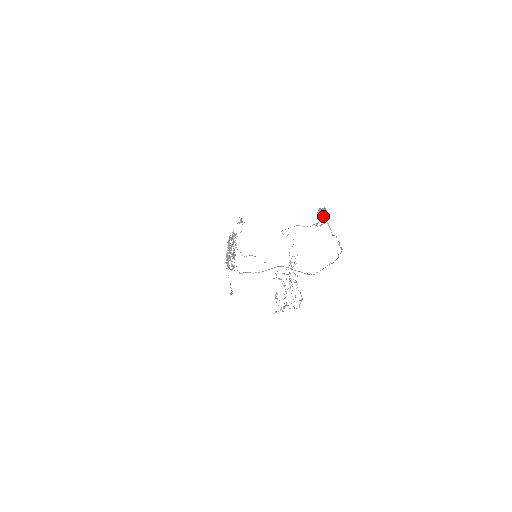
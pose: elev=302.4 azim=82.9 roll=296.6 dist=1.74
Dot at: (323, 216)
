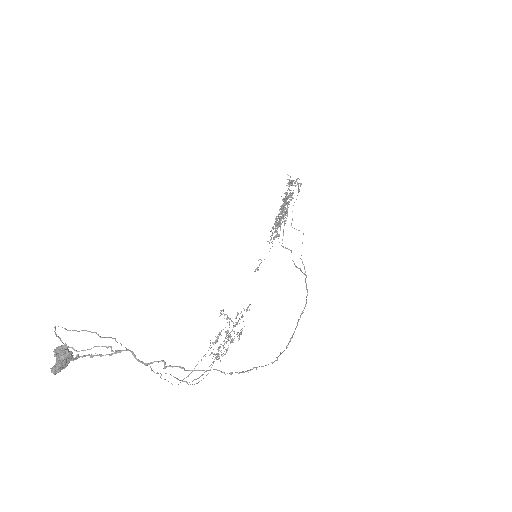
Dot at: (57, 363)
